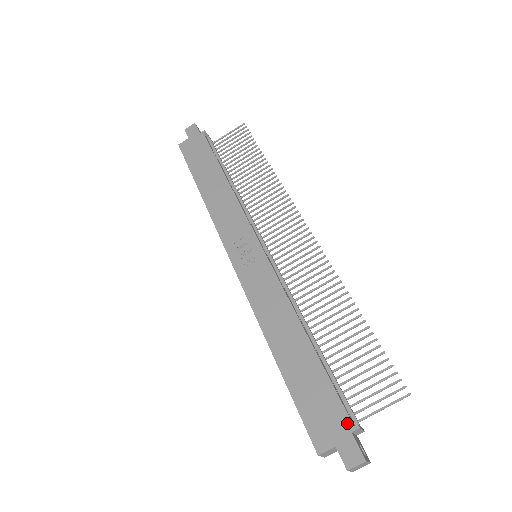
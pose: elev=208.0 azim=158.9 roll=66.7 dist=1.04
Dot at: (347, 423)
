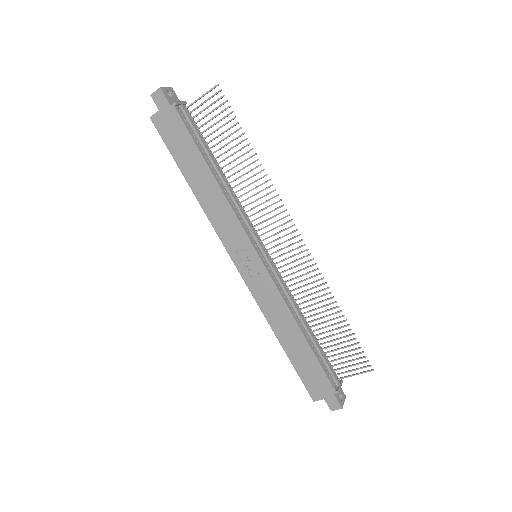
Dot at: (331, 389)
